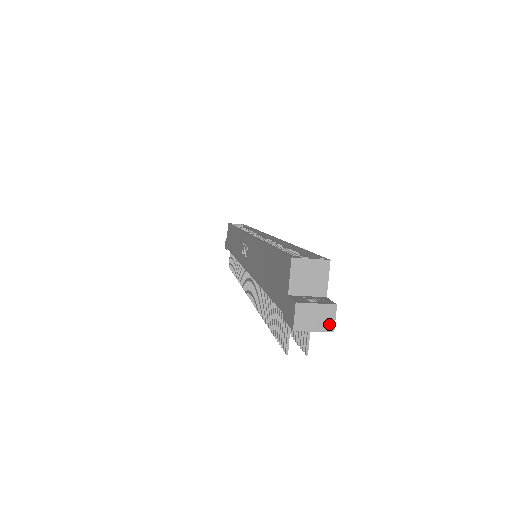
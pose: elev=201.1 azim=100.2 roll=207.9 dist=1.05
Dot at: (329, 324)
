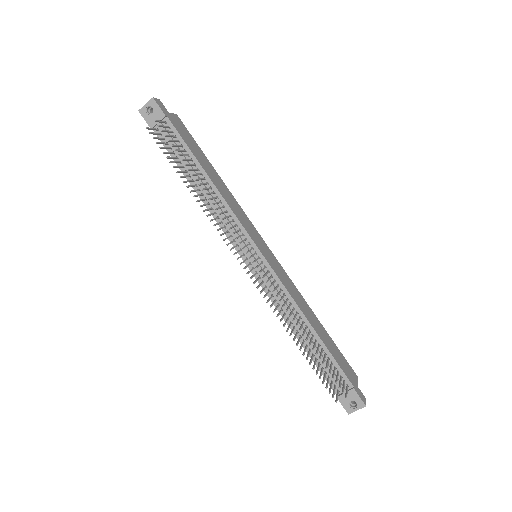
Dot at: (153, 100)
